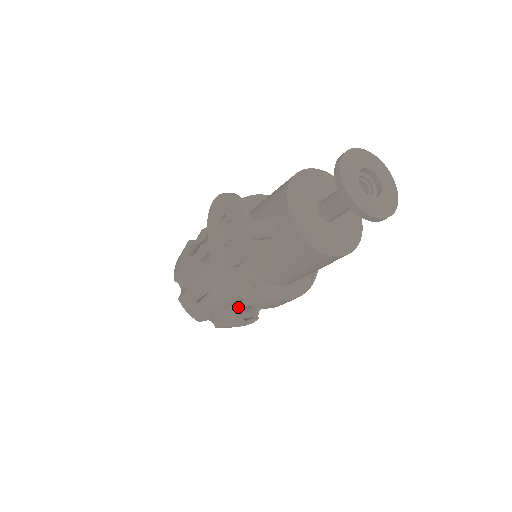
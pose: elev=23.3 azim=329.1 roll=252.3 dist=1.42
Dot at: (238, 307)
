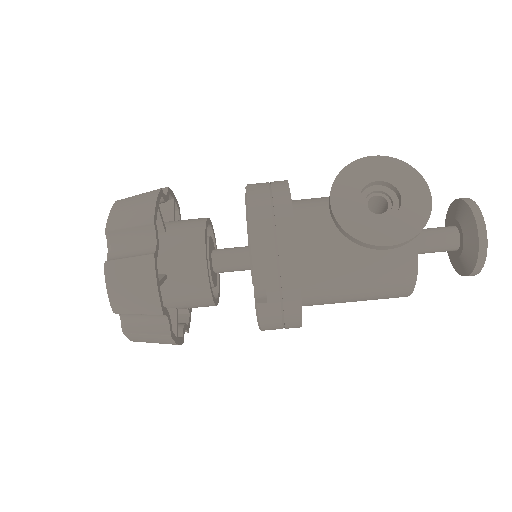
Dot at: (177, 314)
